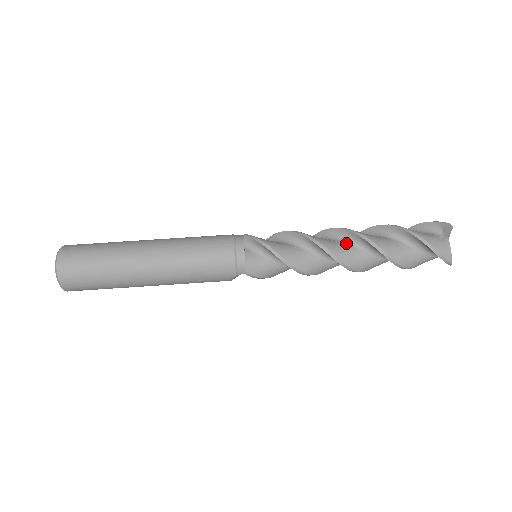
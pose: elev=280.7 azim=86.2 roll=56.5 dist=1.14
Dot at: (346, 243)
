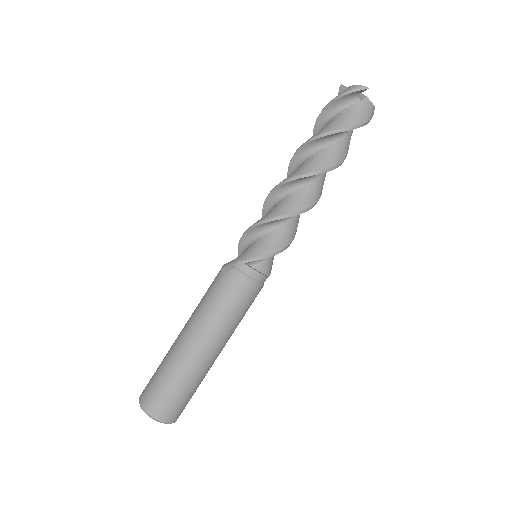
Dot at: (308, 183)
